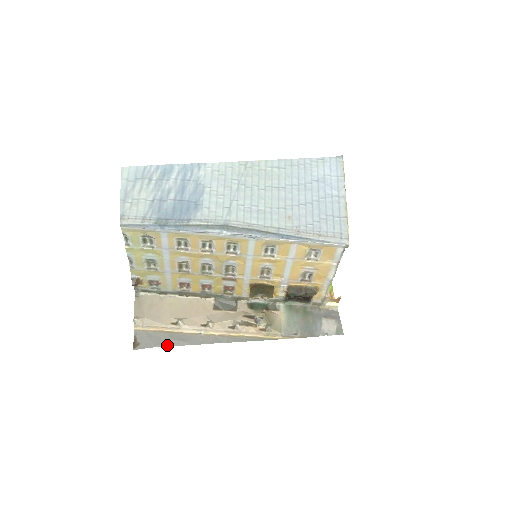
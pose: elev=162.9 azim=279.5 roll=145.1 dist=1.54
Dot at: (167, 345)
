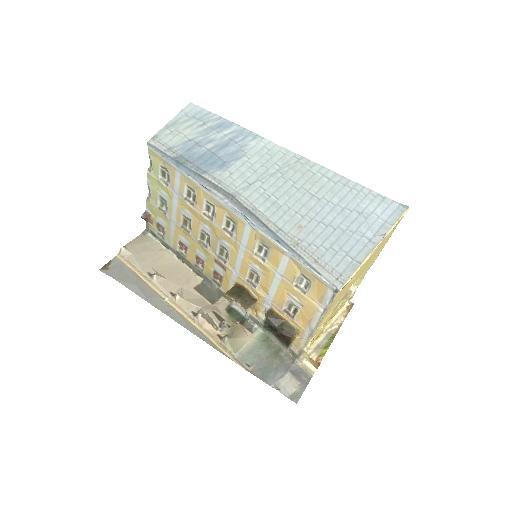
Dot at: (127, 286)
